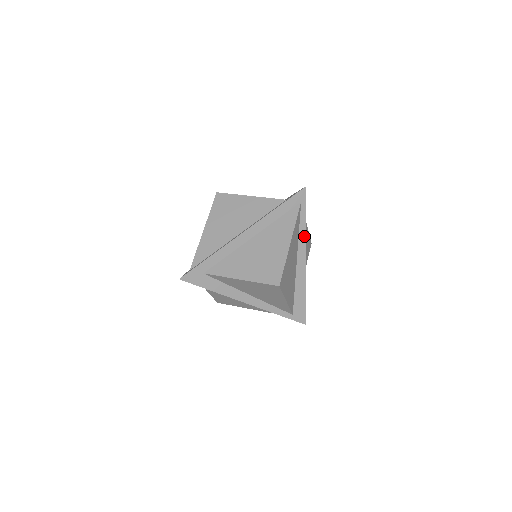
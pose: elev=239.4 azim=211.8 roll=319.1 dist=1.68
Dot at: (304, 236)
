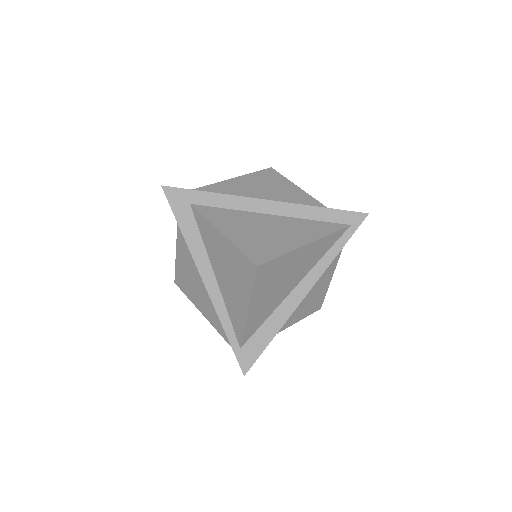
Dot at: (325, 266)
